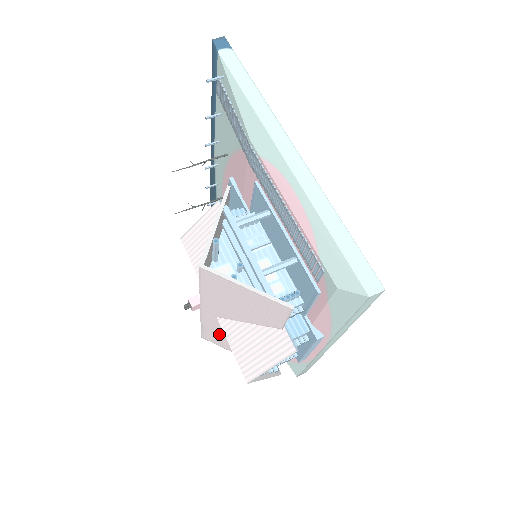
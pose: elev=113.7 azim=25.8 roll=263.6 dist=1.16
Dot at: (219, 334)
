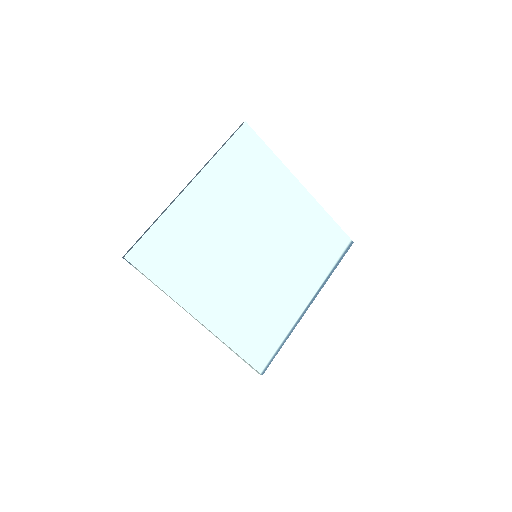
Dot at: occluded
